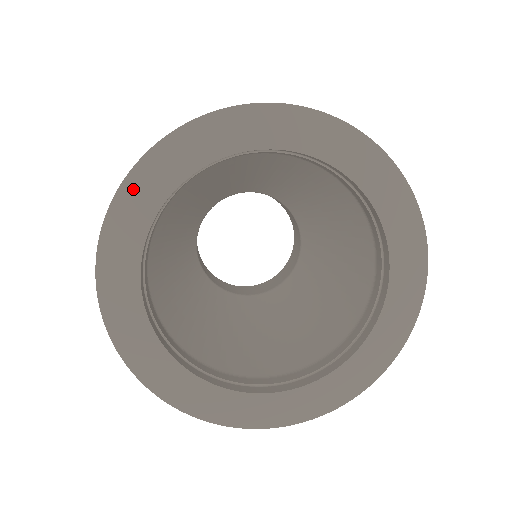
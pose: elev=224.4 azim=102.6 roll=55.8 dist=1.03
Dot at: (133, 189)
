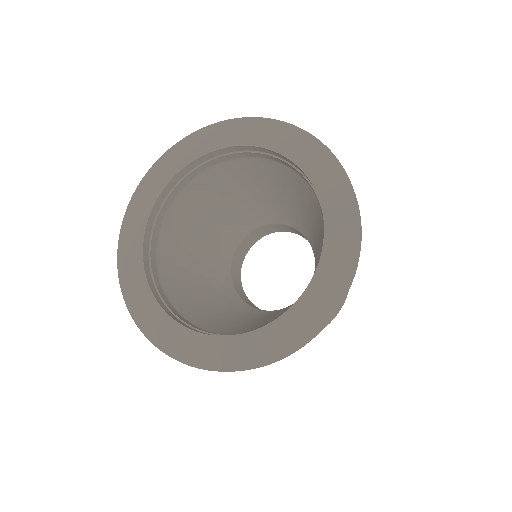
Dot at: (128, 224)
